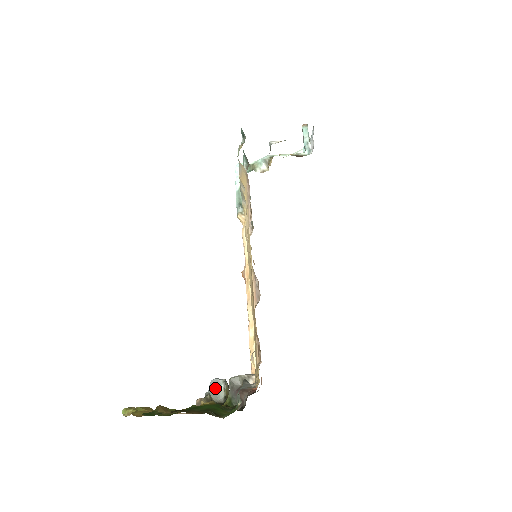
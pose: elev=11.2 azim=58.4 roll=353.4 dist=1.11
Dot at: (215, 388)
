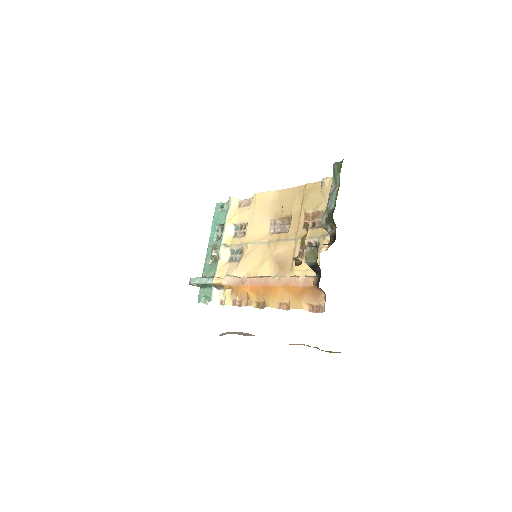
Dot at: occluded
